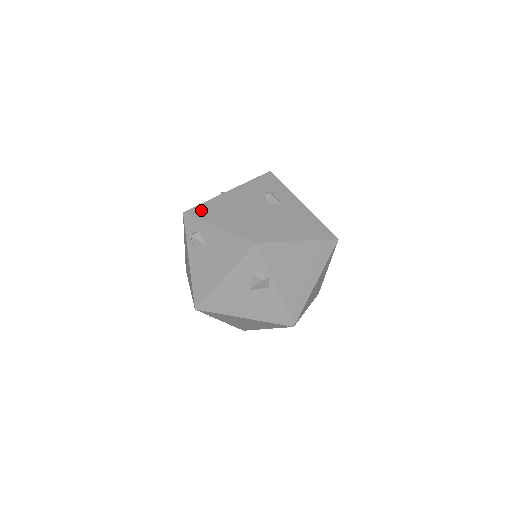
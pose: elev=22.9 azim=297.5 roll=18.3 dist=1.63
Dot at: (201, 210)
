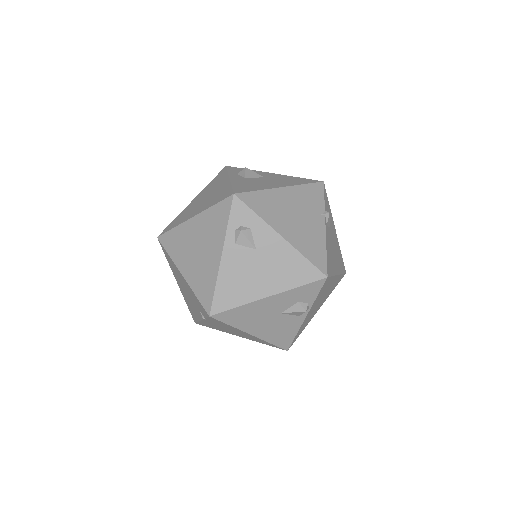
Dot at: (257, 201)
